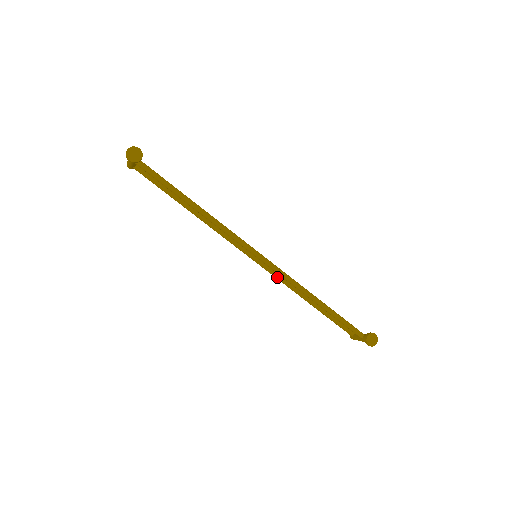
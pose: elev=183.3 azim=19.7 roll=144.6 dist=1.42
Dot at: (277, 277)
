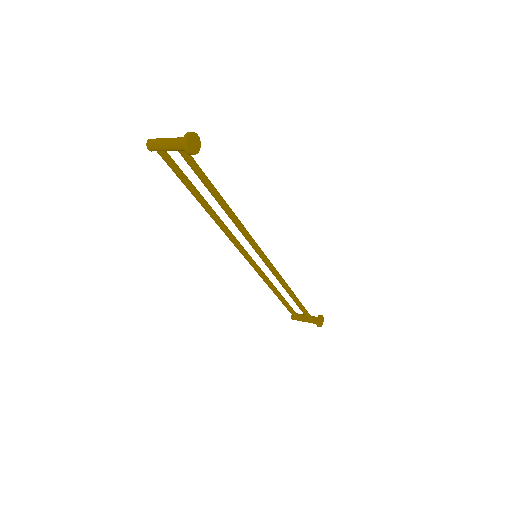
Dot at: (261, 274)
